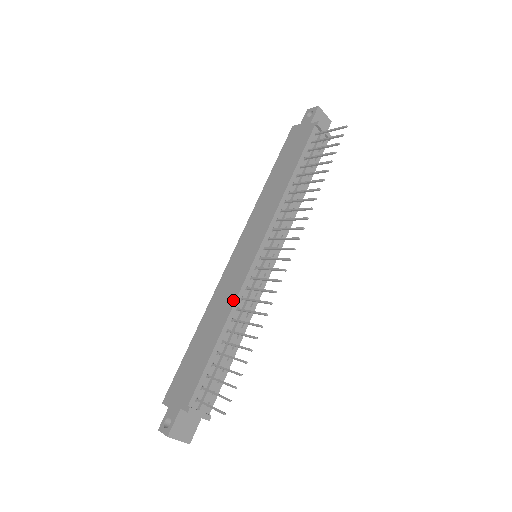
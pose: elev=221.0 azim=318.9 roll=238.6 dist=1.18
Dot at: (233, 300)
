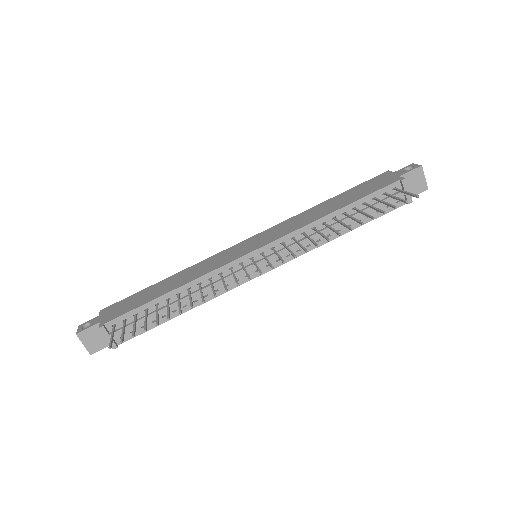
Dot at: (202, 274)
